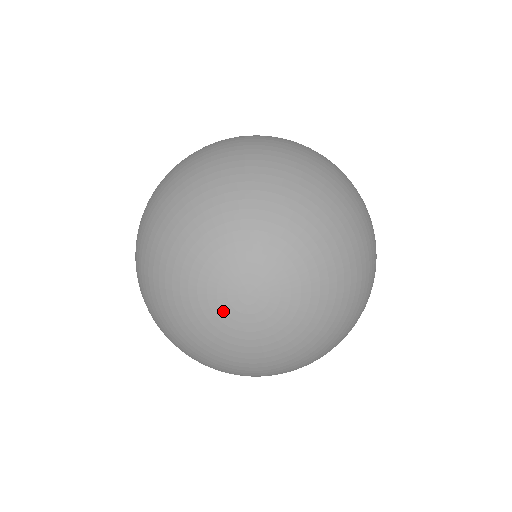
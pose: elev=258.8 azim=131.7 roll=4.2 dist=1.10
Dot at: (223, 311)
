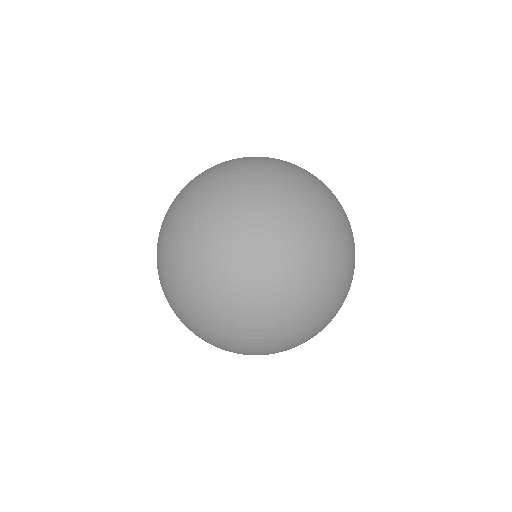
Dot at: (258, 236)
